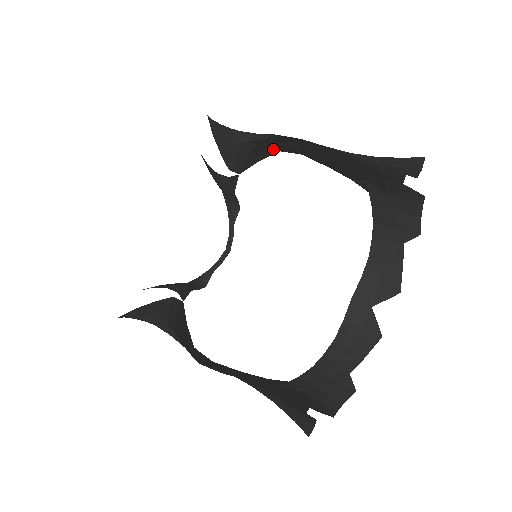
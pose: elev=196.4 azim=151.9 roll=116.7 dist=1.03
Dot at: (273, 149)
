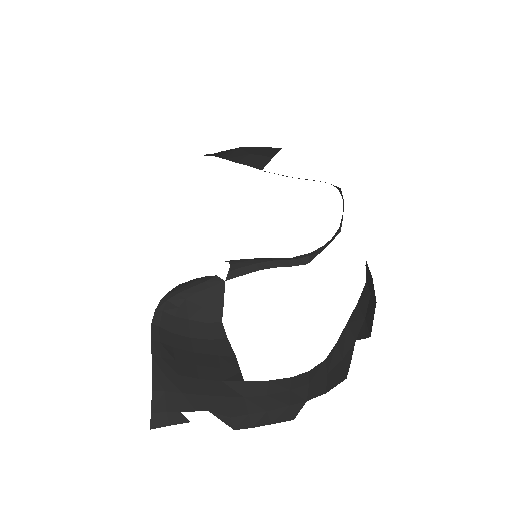
Dot at: (266, 149)
